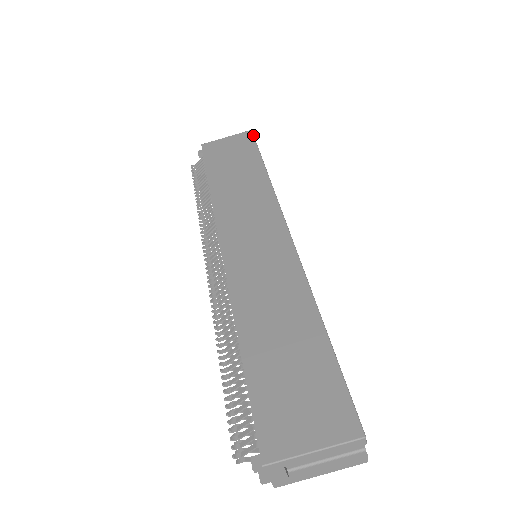
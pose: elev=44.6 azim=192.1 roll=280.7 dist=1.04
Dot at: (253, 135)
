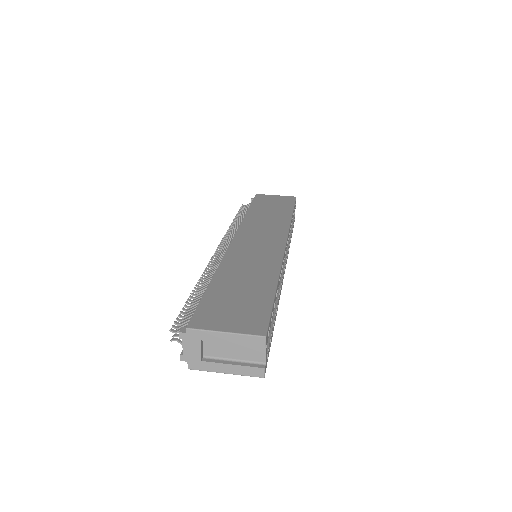
Dot at: (295, 199)
